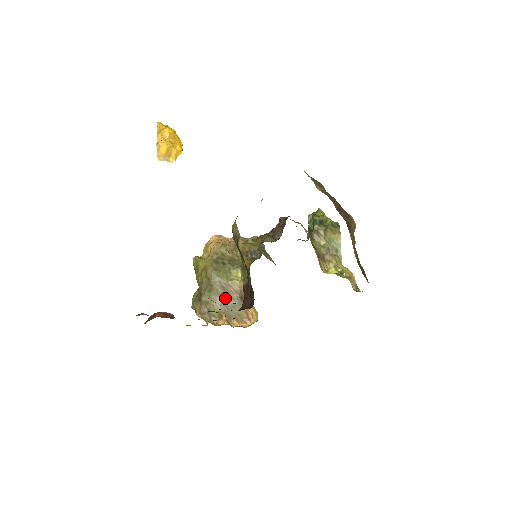
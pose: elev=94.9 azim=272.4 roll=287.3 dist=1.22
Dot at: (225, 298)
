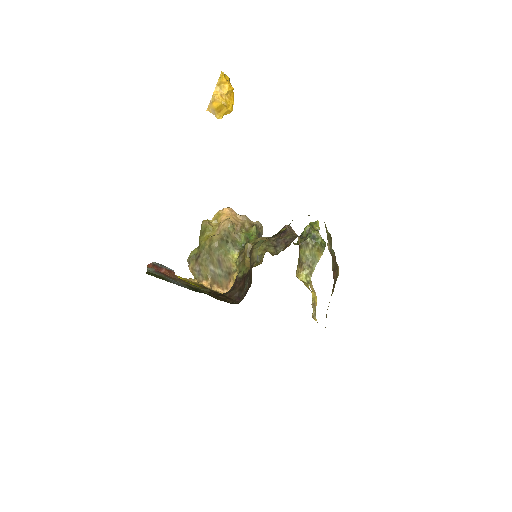
Dot at: (216, 268)
